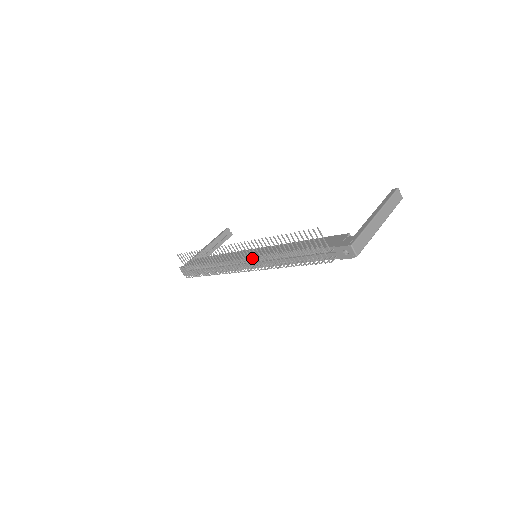
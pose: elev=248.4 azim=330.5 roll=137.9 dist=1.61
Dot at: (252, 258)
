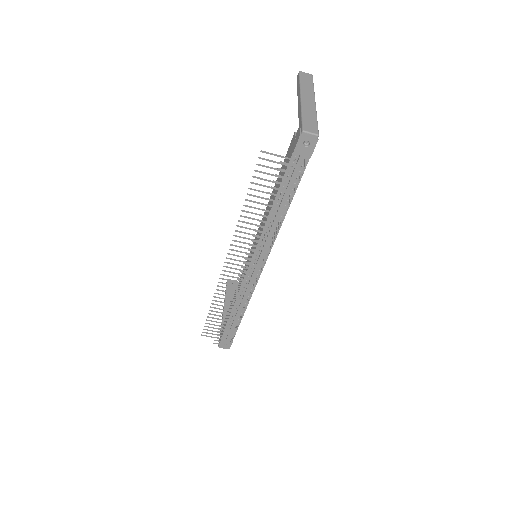
Dot at: (252, 258)
